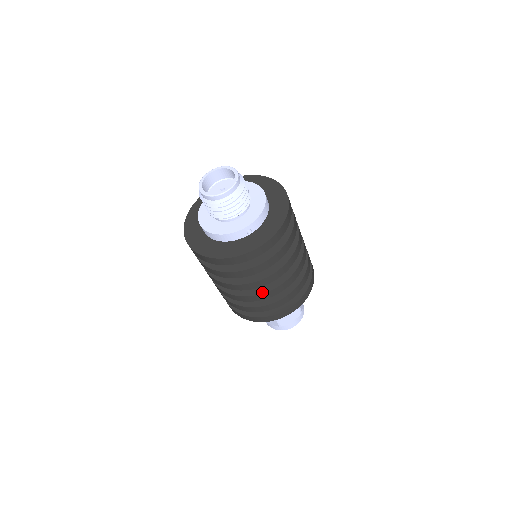
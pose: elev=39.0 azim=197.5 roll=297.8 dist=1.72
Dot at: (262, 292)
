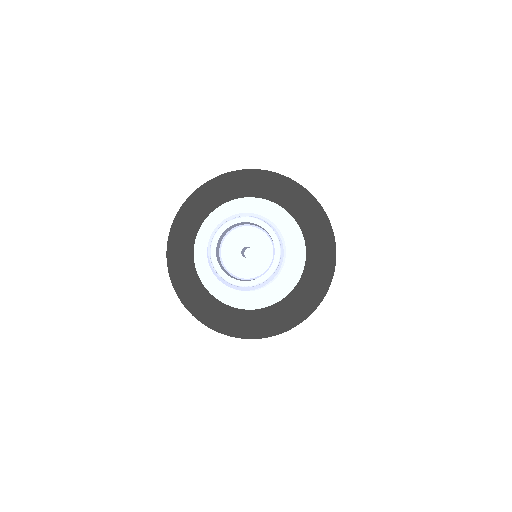
Dot at: occluded
